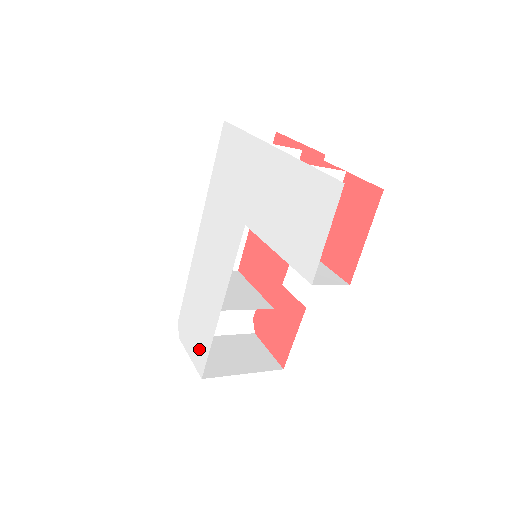
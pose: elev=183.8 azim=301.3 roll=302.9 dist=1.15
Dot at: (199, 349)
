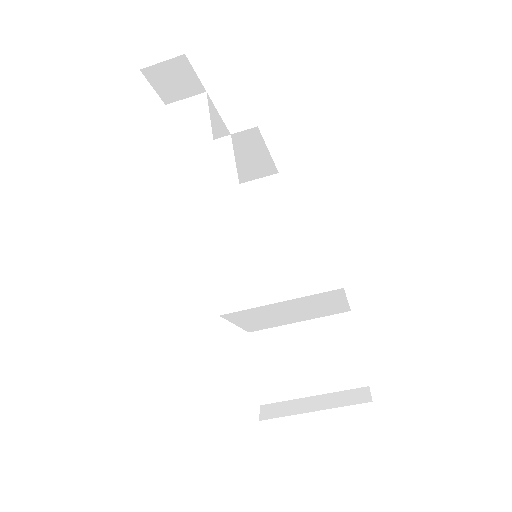
Dot at: occluded
